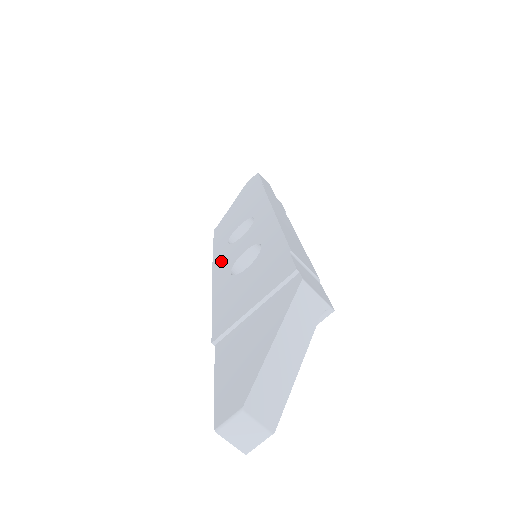
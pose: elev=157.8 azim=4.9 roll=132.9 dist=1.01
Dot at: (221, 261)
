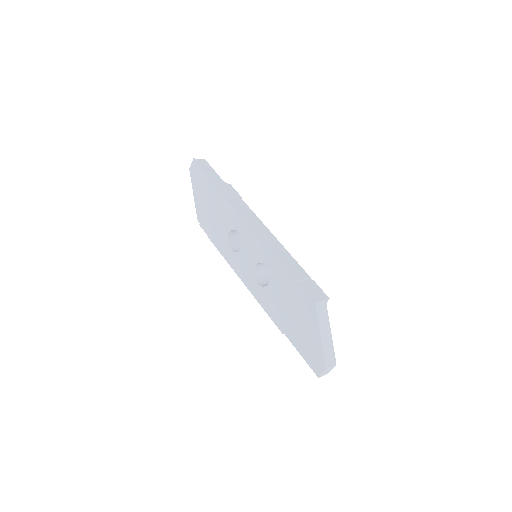
Dot at: (239, 268)
